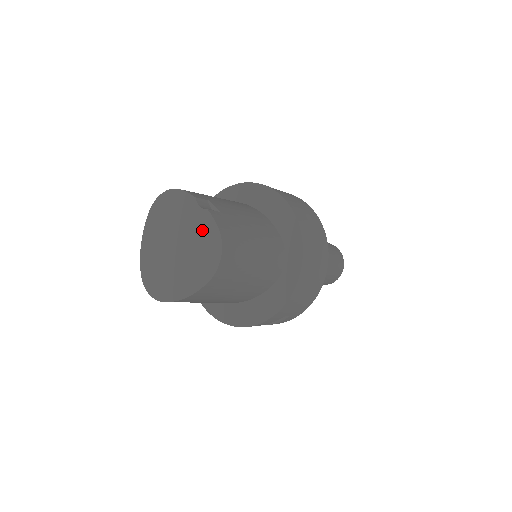
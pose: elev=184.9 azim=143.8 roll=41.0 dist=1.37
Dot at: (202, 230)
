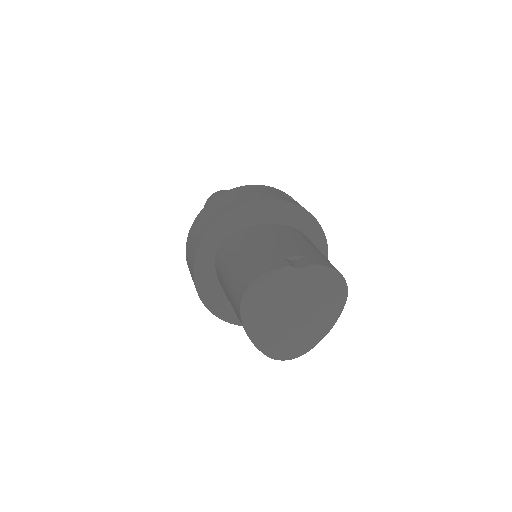
Dot at: (315, 281)
